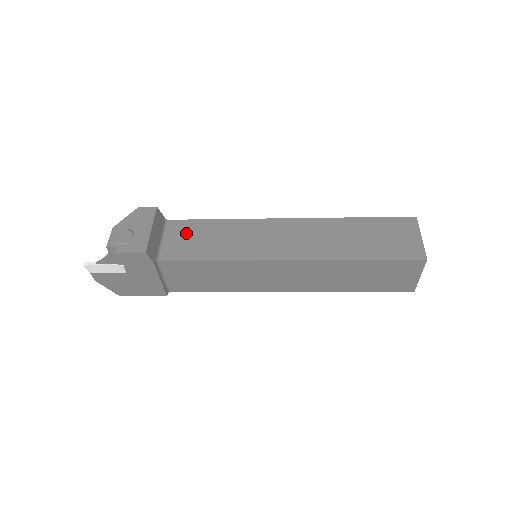
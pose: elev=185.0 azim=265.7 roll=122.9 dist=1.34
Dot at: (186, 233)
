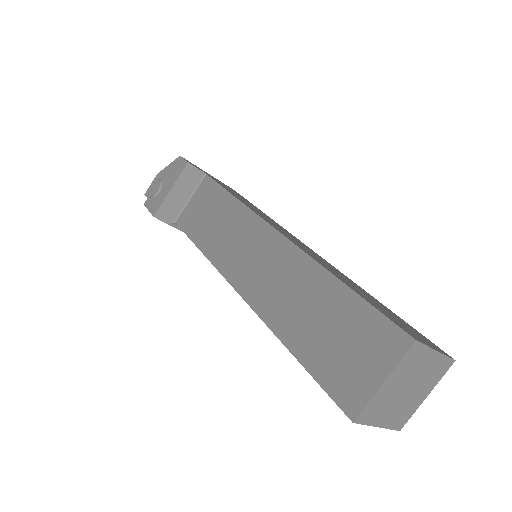
Dot at: (205, 200)
